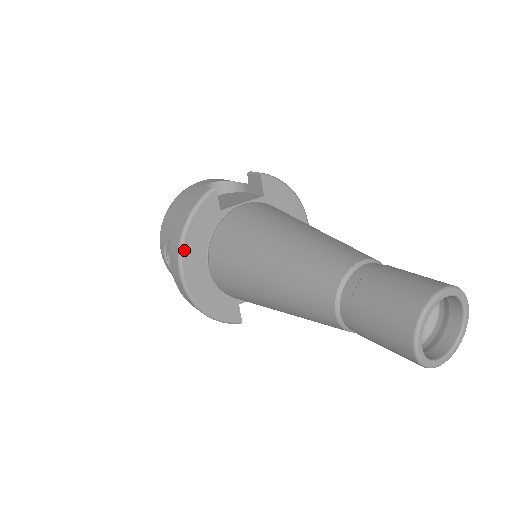
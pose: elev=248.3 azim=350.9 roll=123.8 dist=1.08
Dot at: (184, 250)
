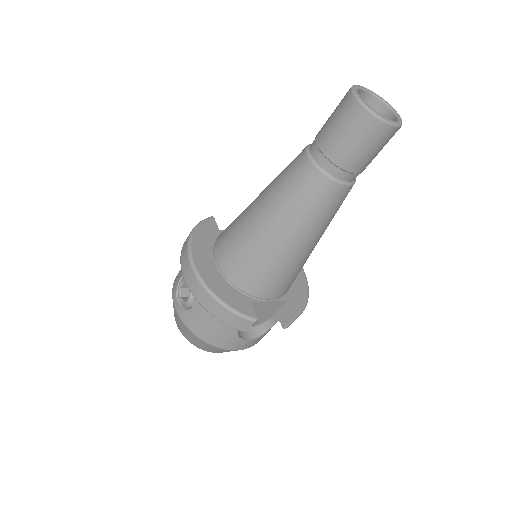
Dot at: (192, 245)
